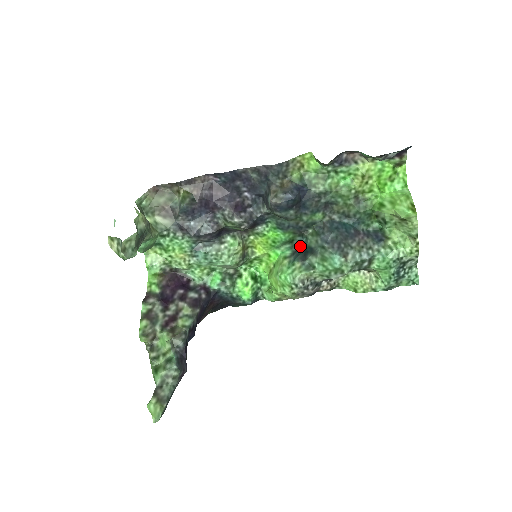
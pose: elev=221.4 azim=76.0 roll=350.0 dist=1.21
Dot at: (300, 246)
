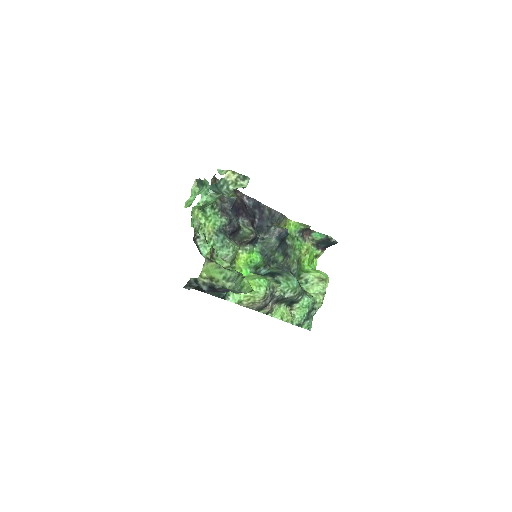
Dot at: (260, 274)
